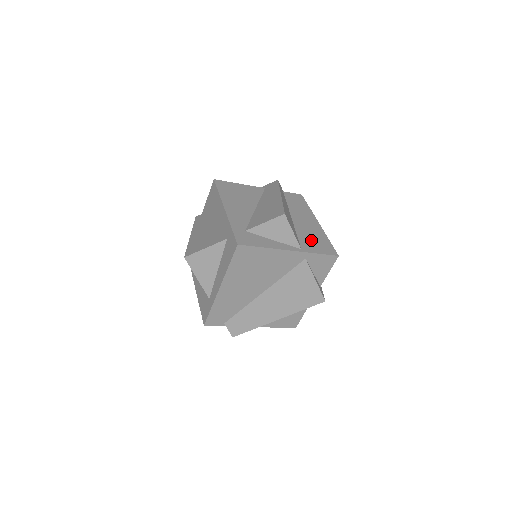
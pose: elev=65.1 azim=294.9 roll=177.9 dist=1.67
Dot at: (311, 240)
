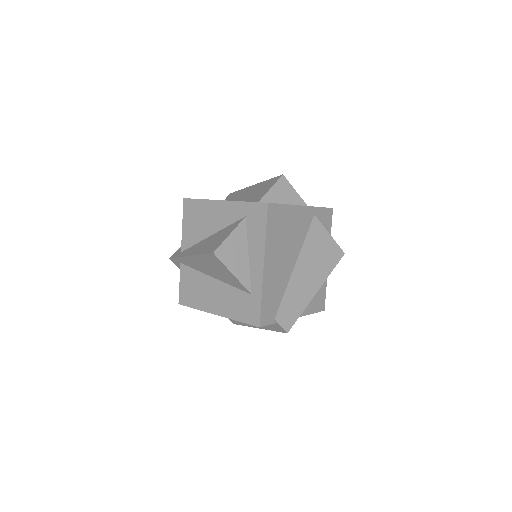
Dot at: occluded
